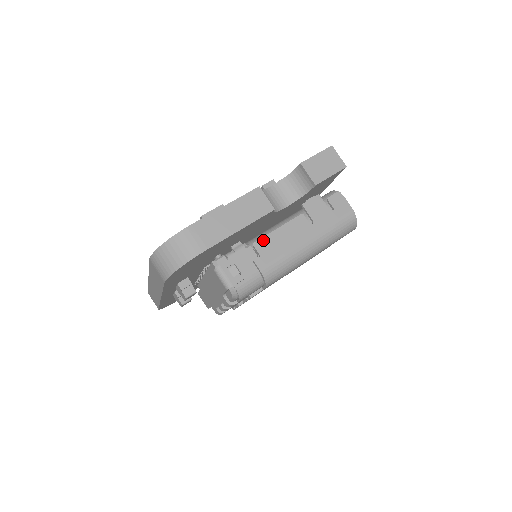
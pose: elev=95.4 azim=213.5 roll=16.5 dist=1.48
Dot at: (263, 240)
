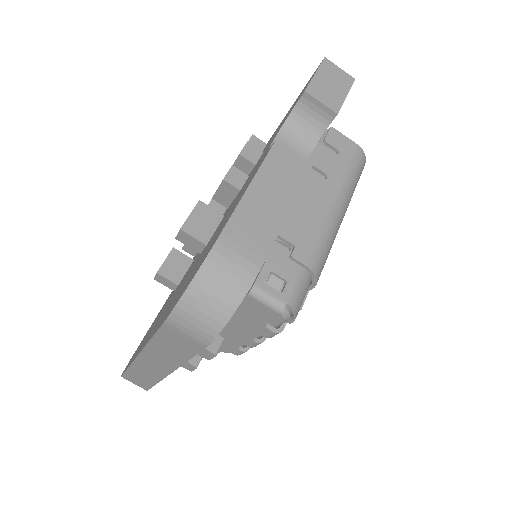
Dot at: (286, 223)
